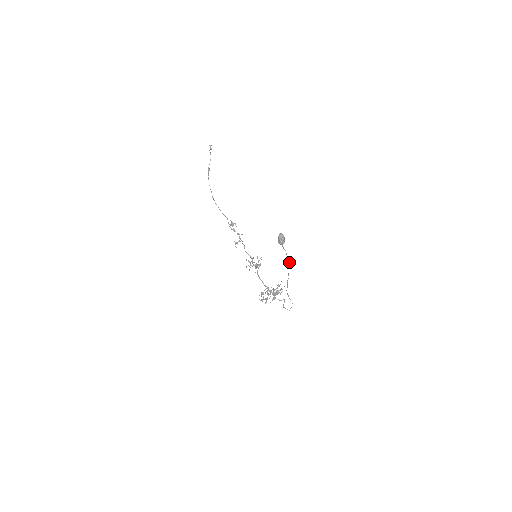
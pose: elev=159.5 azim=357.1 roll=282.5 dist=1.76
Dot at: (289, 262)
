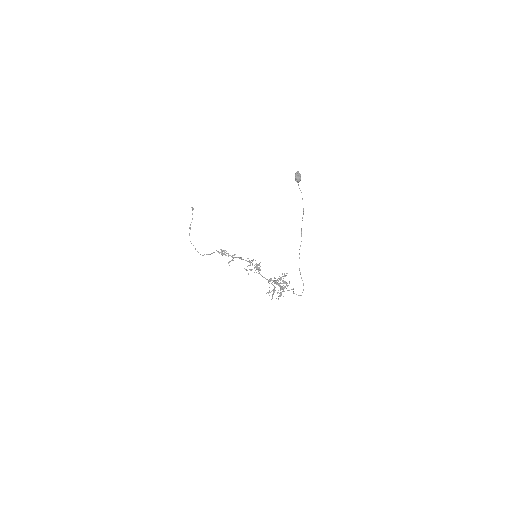
Dot at: (303, 214)
